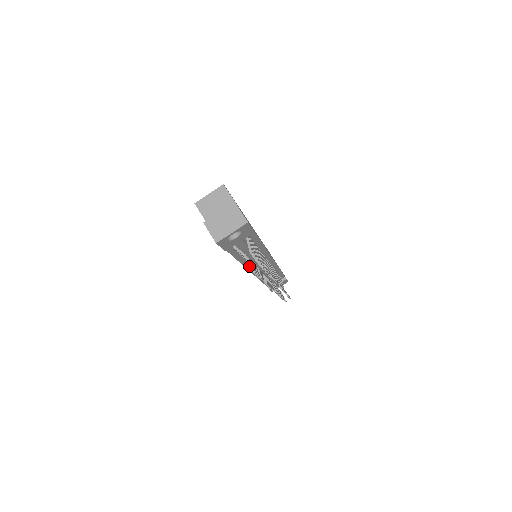
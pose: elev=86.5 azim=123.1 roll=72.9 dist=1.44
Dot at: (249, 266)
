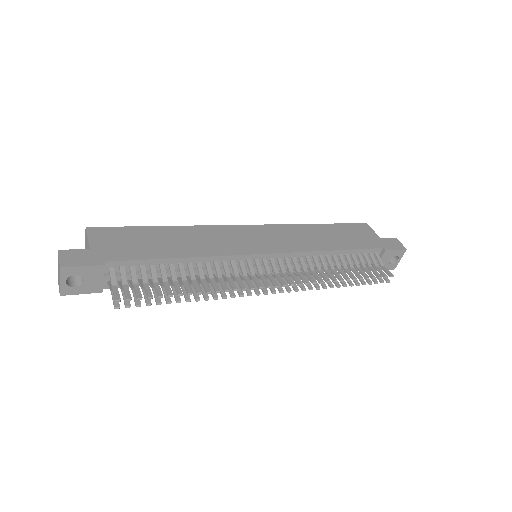
Dot at: occluded
